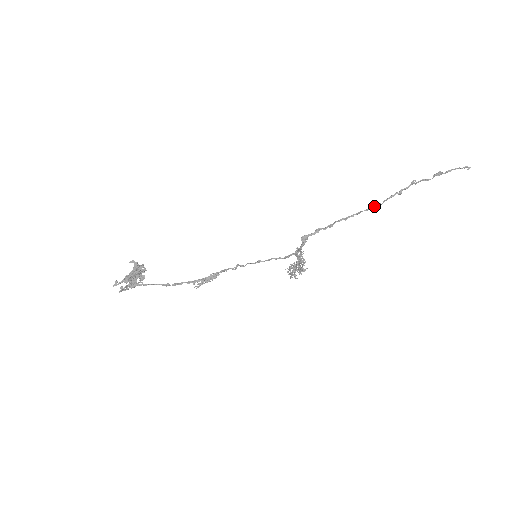
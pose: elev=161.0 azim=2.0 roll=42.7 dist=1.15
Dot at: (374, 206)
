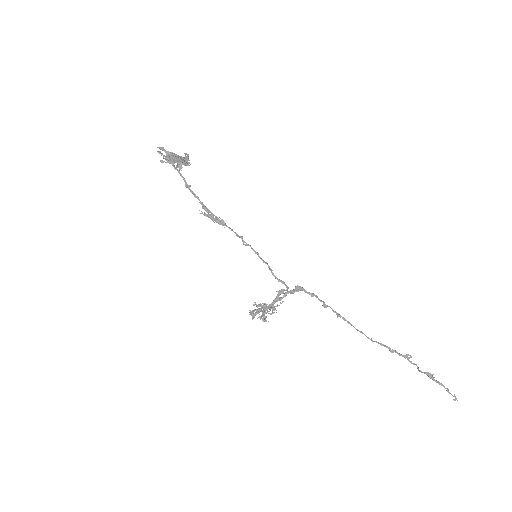
Dot at: occluded
